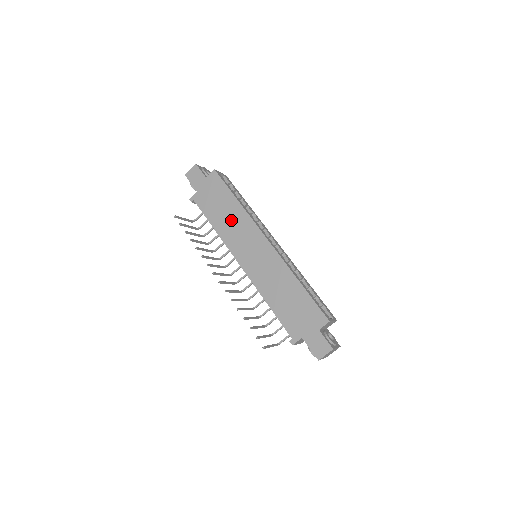
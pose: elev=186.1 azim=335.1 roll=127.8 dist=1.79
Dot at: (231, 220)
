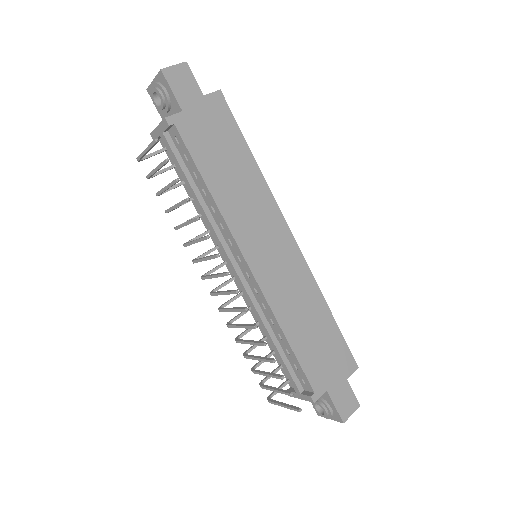
Dot at: (242, 187)
